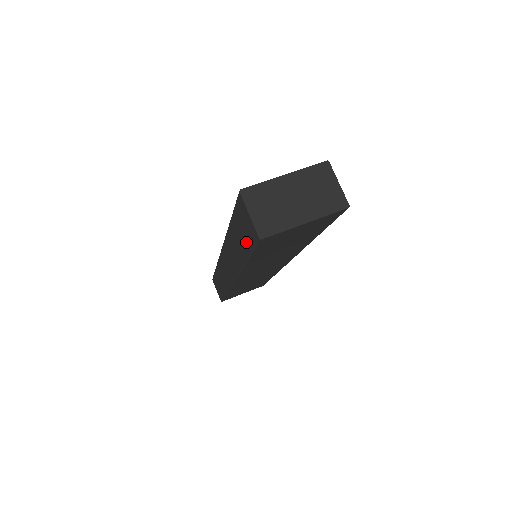
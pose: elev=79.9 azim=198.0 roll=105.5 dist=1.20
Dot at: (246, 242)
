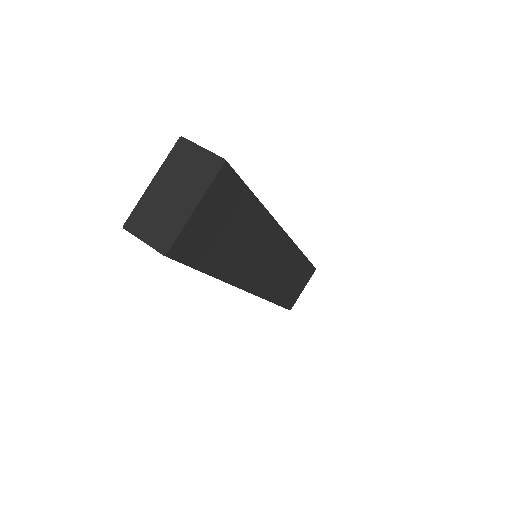
Dot at: occluded
